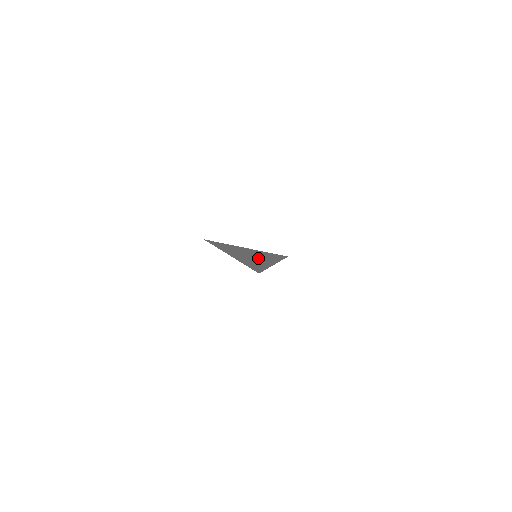
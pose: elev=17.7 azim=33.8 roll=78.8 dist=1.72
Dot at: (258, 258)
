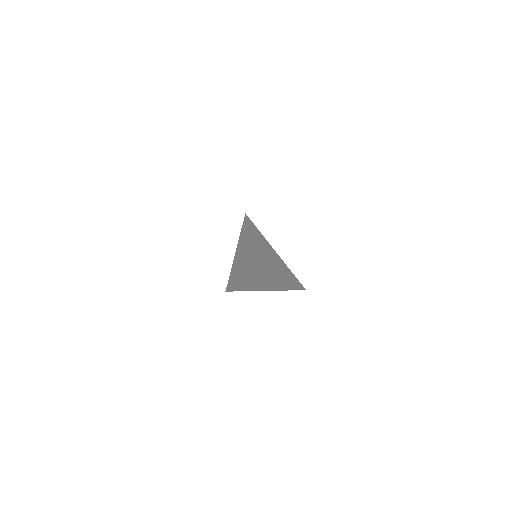
Dot at: (262, 258)
